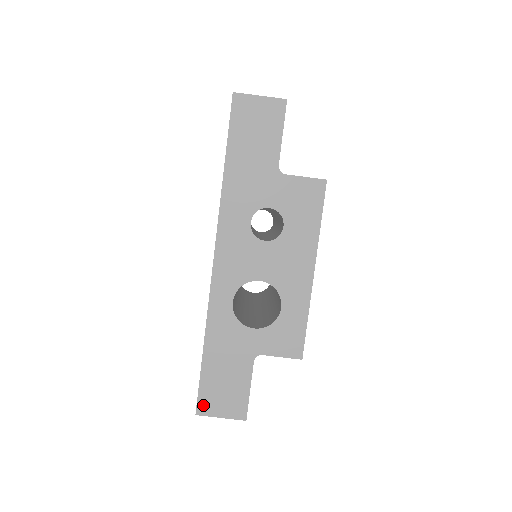
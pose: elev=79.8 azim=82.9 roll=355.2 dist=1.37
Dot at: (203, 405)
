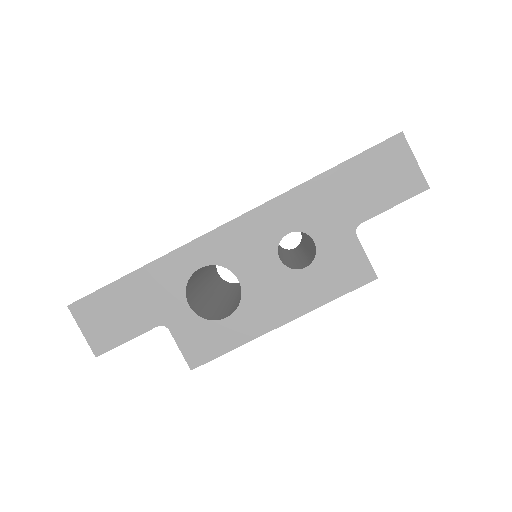
Dot at: (82, 307)
